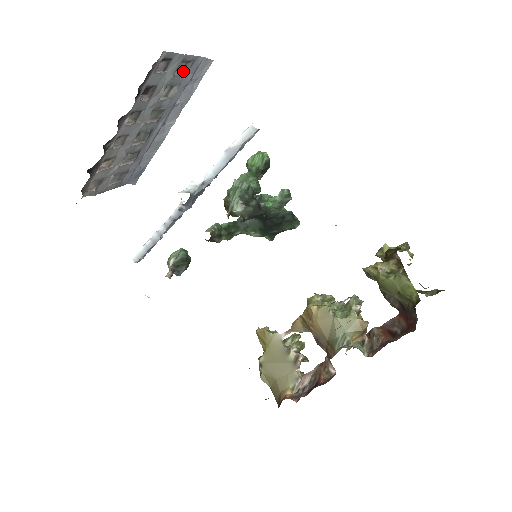
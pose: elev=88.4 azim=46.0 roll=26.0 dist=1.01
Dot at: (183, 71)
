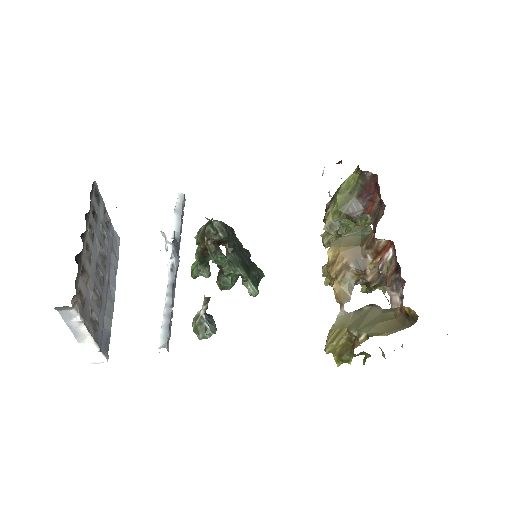
Dot at: (106, 227)
